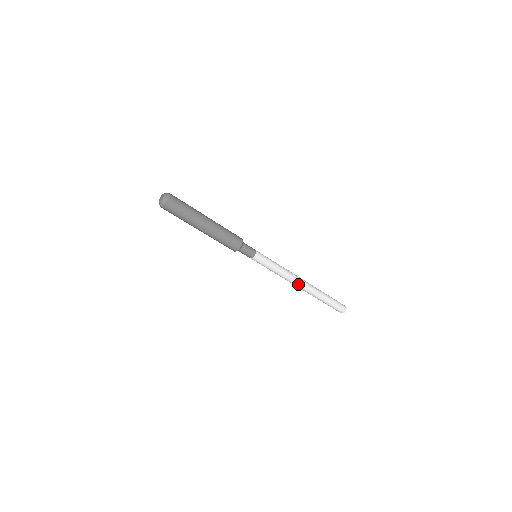
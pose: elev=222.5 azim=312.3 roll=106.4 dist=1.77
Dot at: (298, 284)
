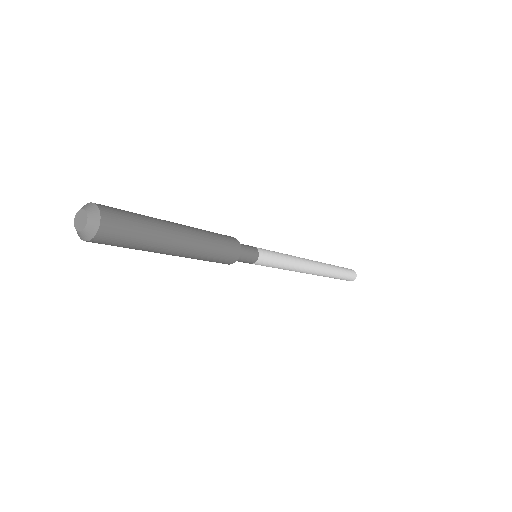
Dot at: (311, 269)
